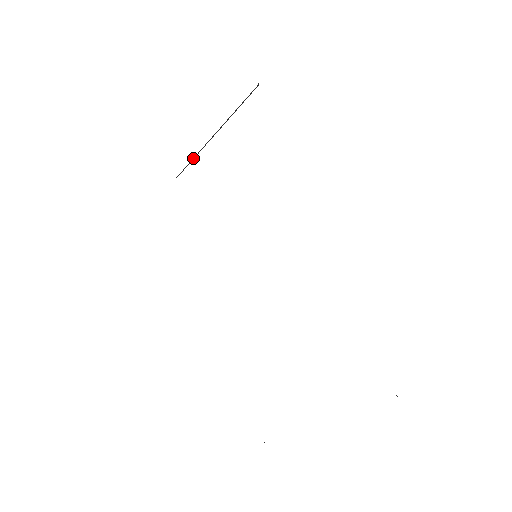
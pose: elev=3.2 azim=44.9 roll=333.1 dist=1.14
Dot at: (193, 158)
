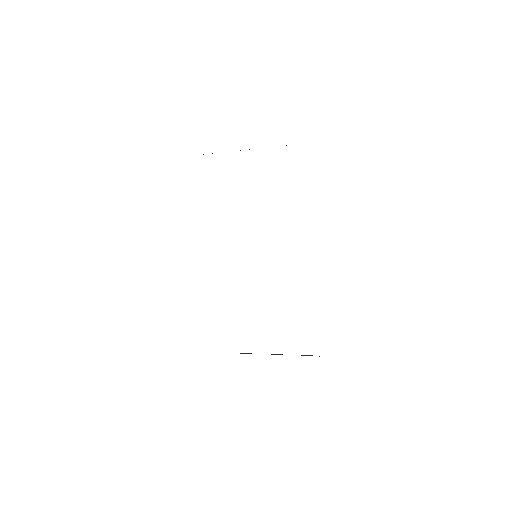
Dot at: occluded
